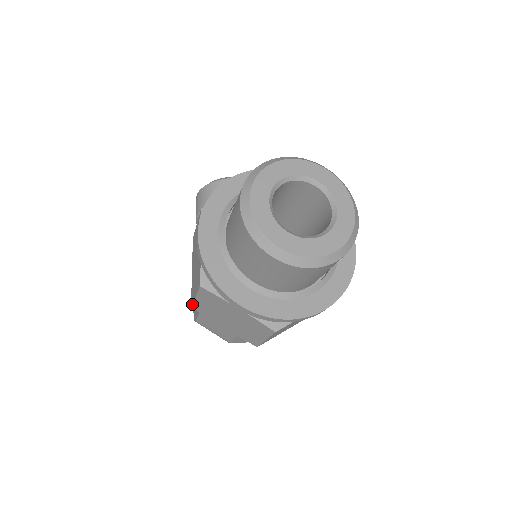
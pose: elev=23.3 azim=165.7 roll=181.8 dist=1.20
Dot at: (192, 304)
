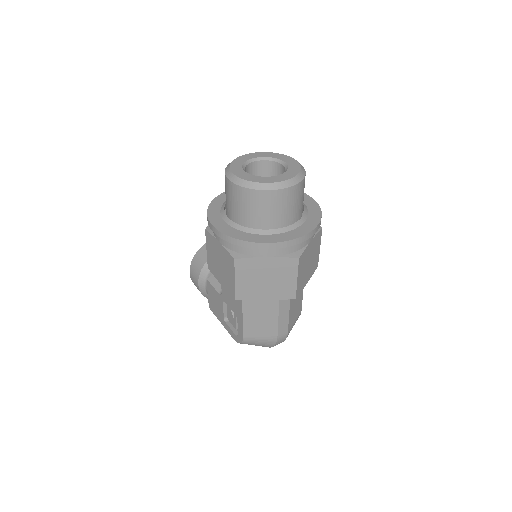
Dot at: (235, 294)
